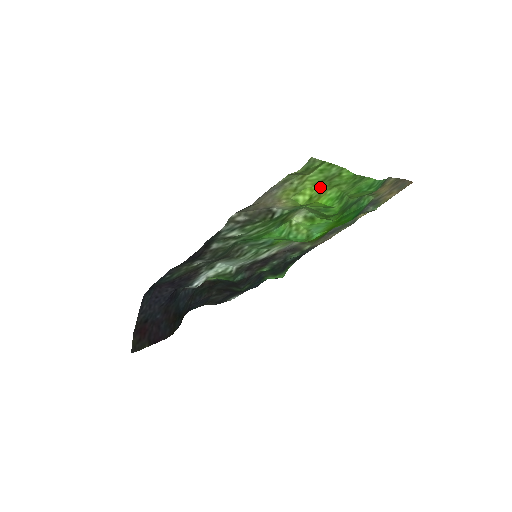
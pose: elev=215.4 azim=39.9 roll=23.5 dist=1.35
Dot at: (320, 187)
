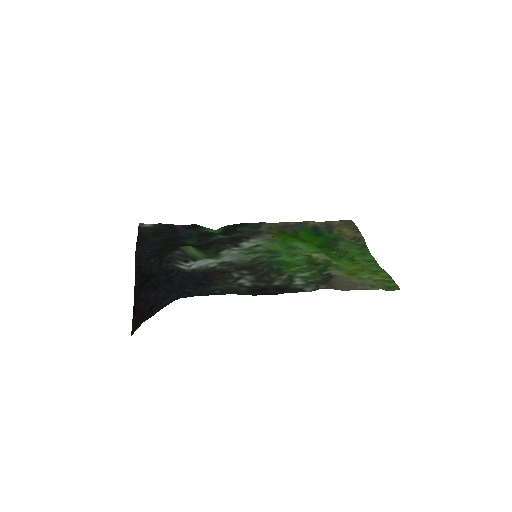
Dot at: (365, 272)
